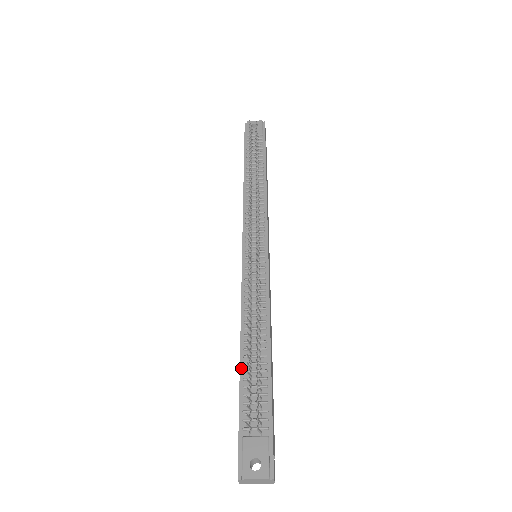
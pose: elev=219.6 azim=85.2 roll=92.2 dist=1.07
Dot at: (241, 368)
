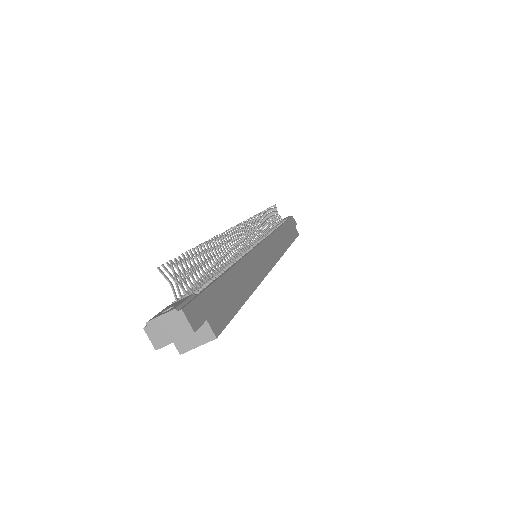
Dot at: occluded
